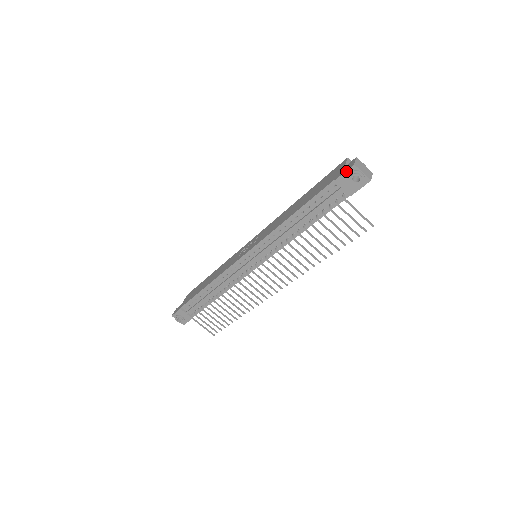
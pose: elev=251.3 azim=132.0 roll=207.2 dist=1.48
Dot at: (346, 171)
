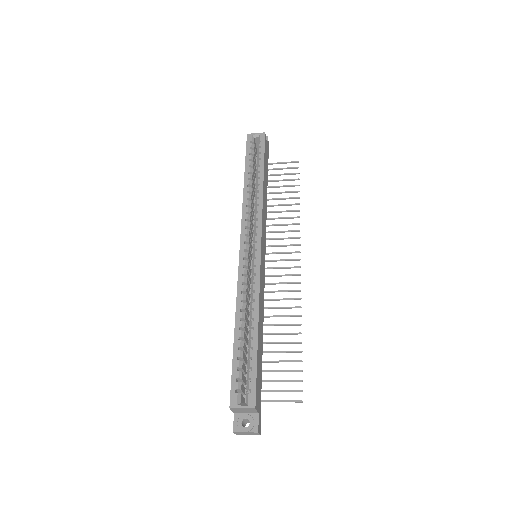
Dot at: occluded
